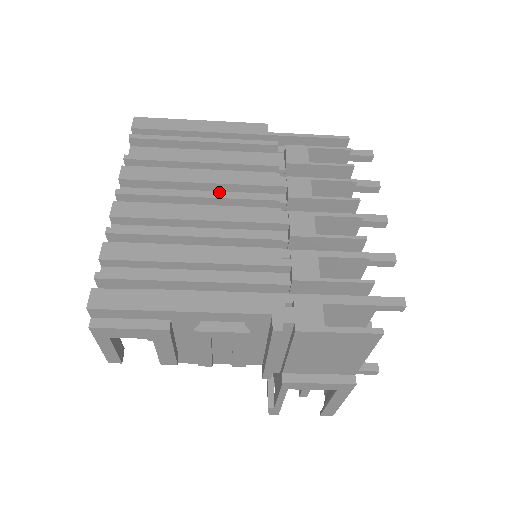
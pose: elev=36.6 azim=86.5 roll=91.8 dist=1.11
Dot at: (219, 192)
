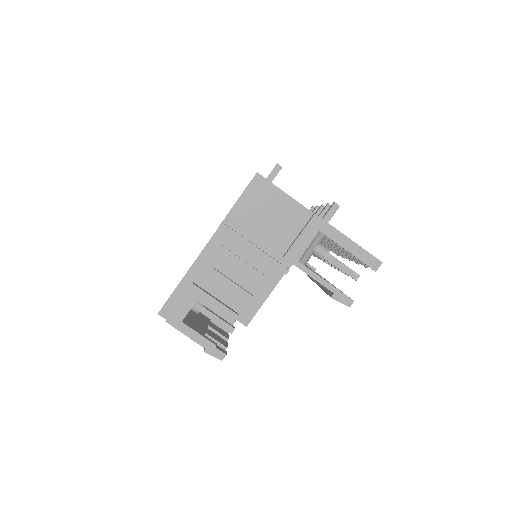
Dot at: occluded
